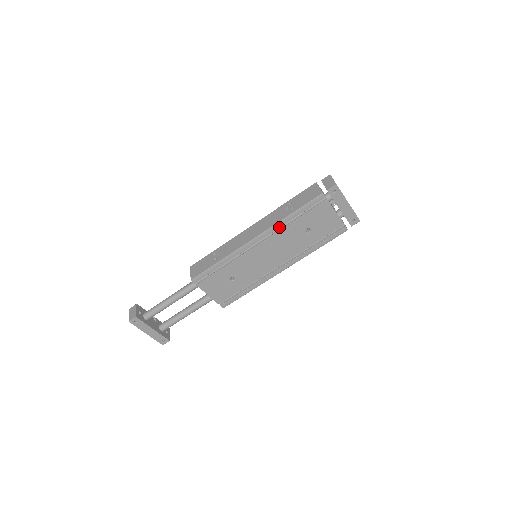
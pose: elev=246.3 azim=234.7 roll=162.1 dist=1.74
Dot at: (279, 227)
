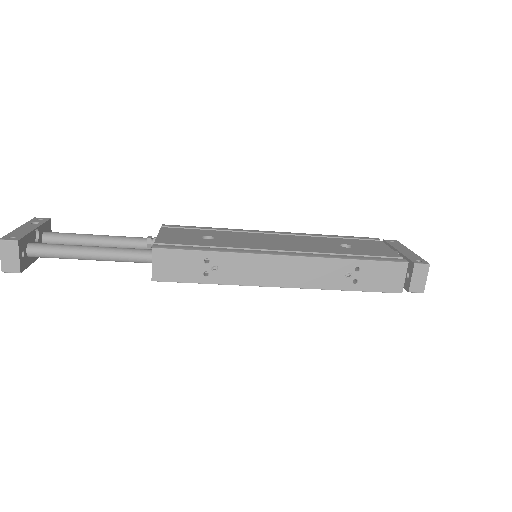
Dot at: occluded
